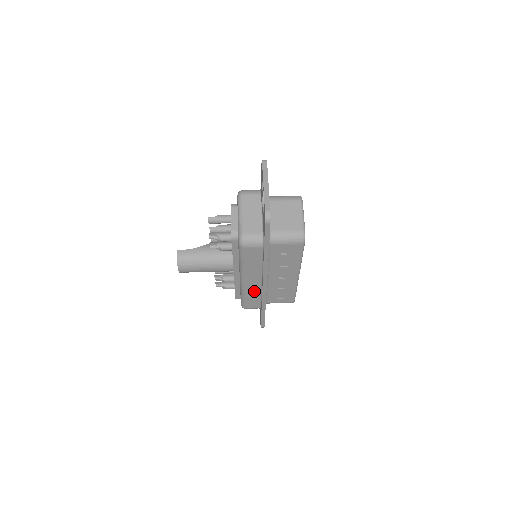
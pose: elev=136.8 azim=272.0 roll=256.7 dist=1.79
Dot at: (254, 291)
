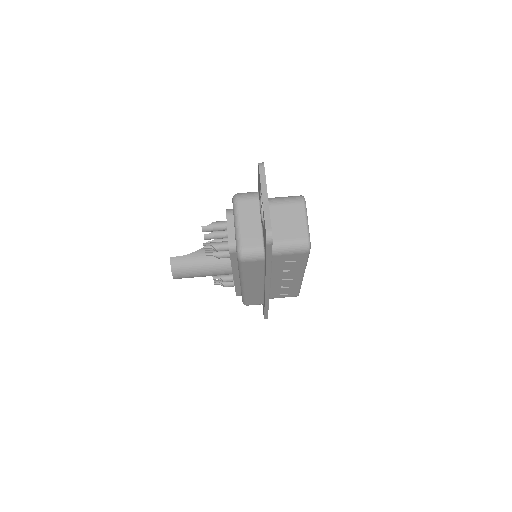
Dot at: (256, 293)
